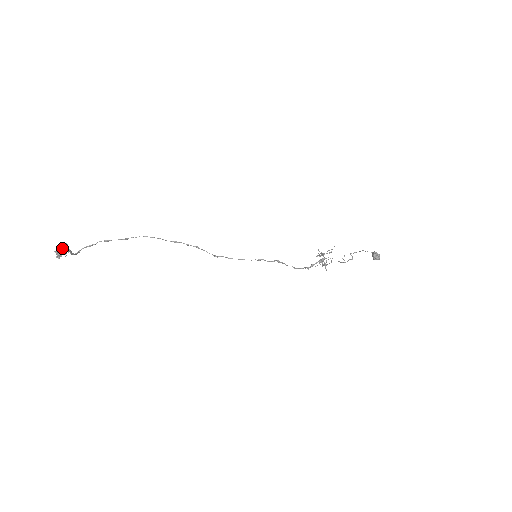
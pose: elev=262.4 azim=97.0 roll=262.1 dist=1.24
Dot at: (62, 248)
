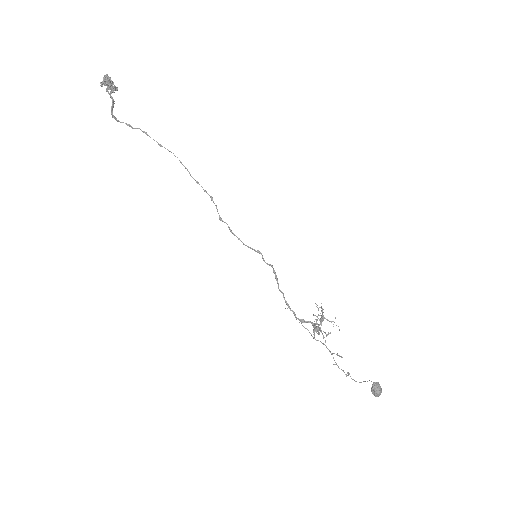
Dot at: (112, 84)
